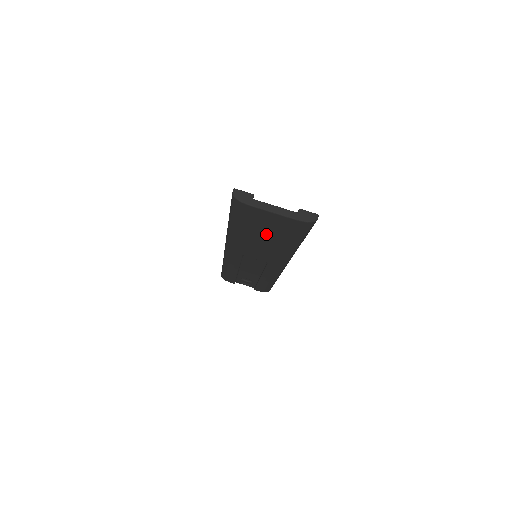
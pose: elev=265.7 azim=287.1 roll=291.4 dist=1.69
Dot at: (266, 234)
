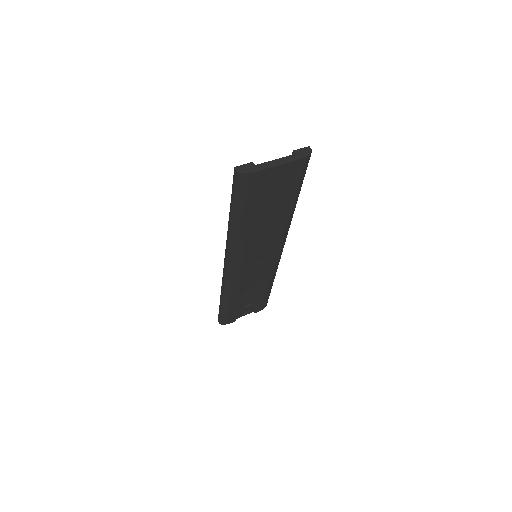
Dot at: (271, 205)
